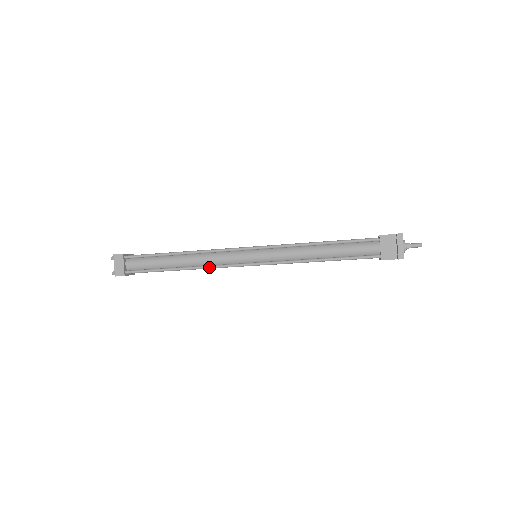
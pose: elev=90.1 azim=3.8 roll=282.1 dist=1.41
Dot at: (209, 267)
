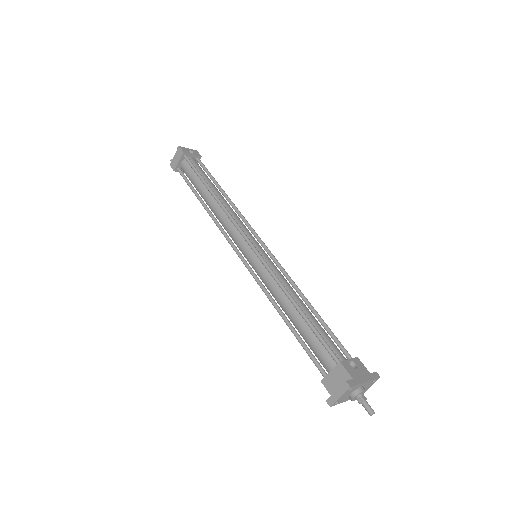
Dot at: (218, 227)
